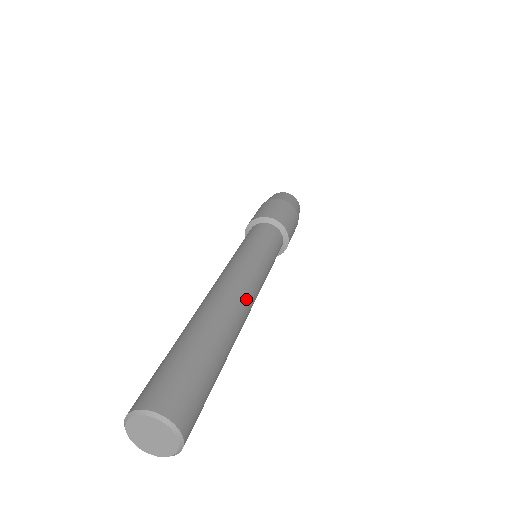
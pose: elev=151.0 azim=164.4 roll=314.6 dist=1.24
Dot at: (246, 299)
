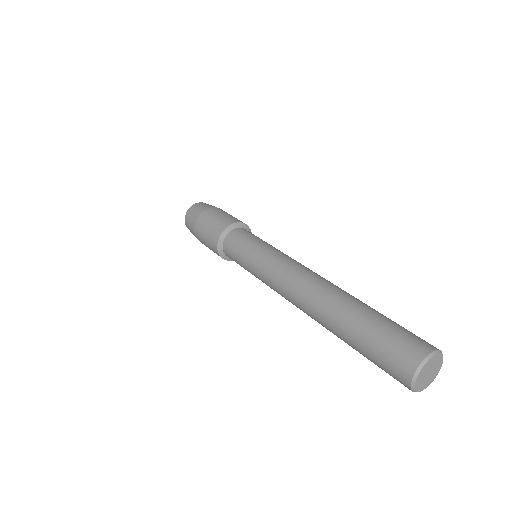
Dot at: occluded
